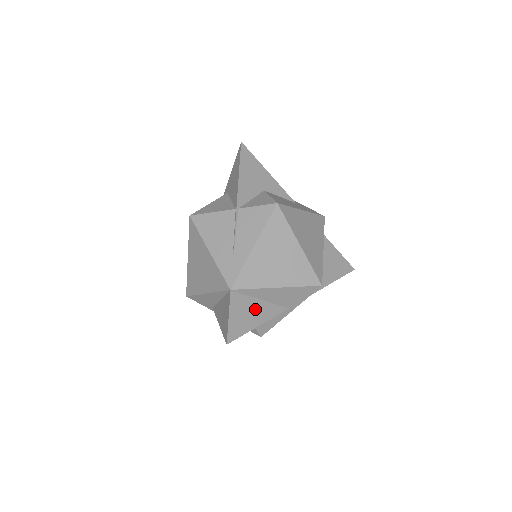
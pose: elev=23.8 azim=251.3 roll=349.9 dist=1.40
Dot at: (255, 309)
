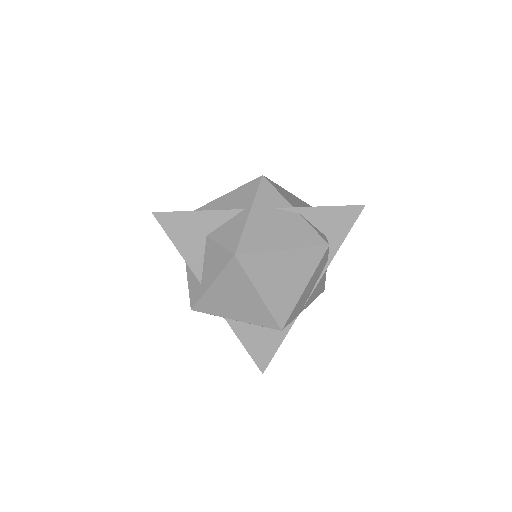
Dot at: occluded
